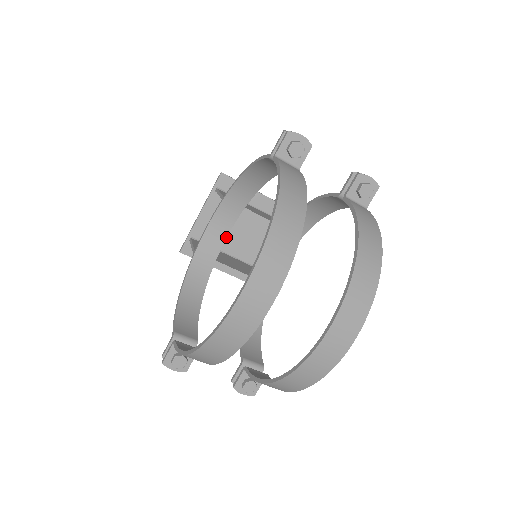
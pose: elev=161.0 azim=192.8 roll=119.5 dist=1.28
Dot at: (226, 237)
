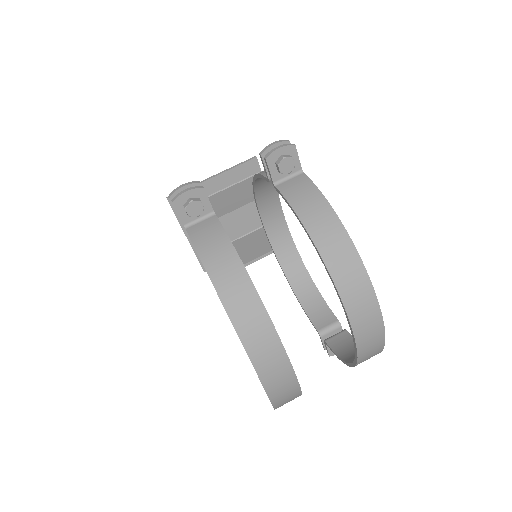
Dot at: occluded
